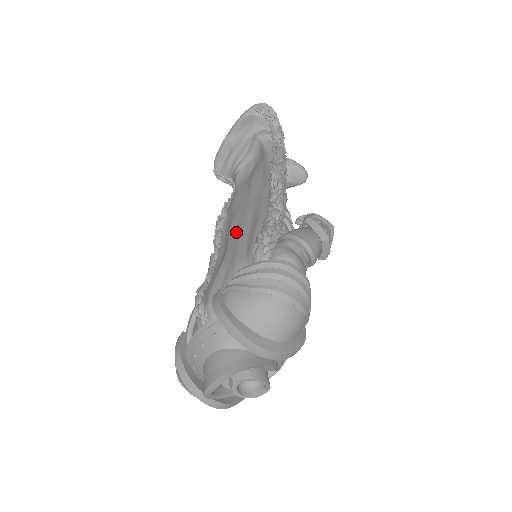
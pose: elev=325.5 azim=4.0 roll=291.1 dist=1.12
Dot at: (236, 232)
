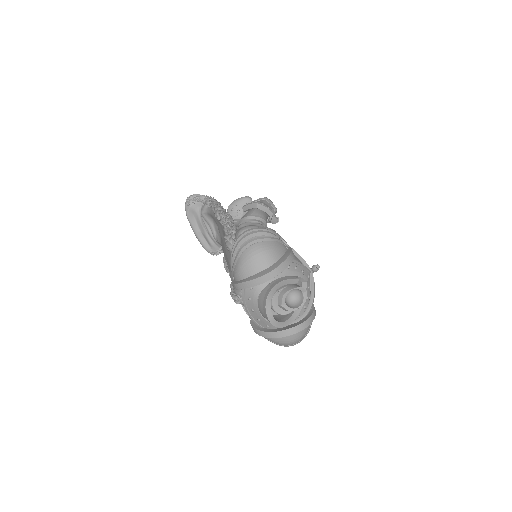
Dot at: occluded
